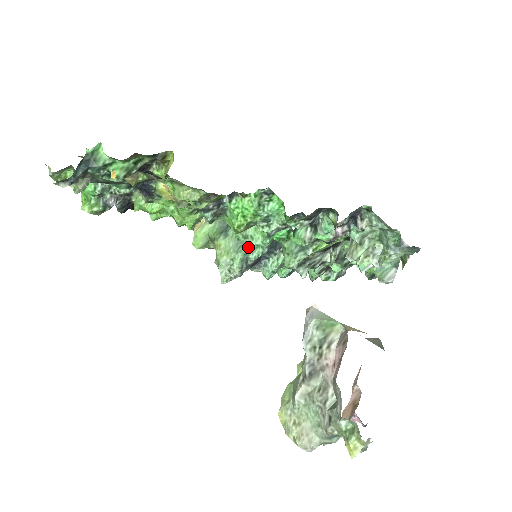
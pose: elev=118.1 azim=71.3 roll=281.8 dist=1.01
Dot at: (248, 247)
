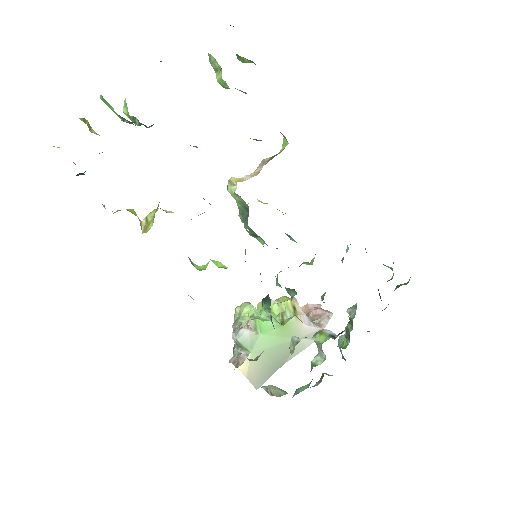
Dot at: occluded
